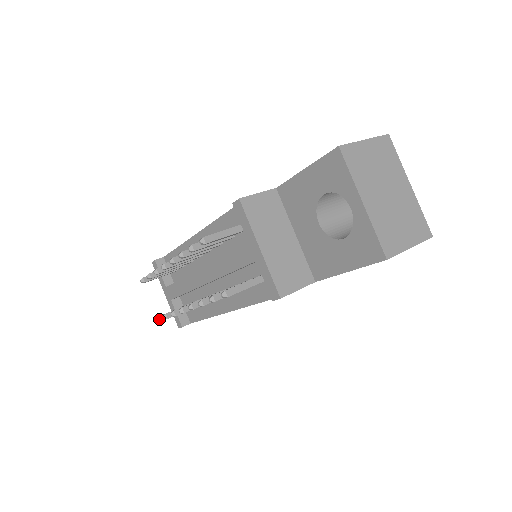
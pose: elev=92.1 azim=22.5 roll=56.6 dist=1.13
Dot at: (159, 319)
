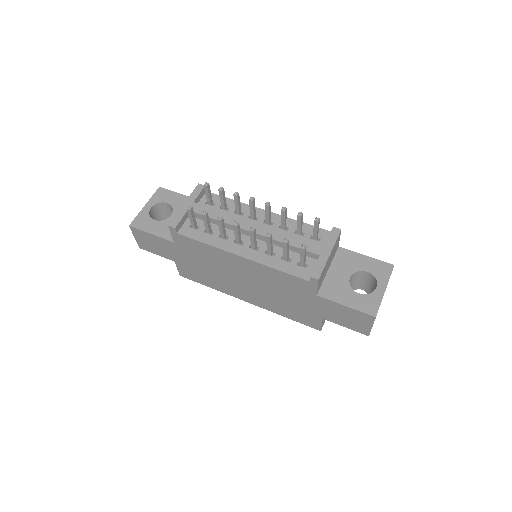
Dot at: (191, 208)
